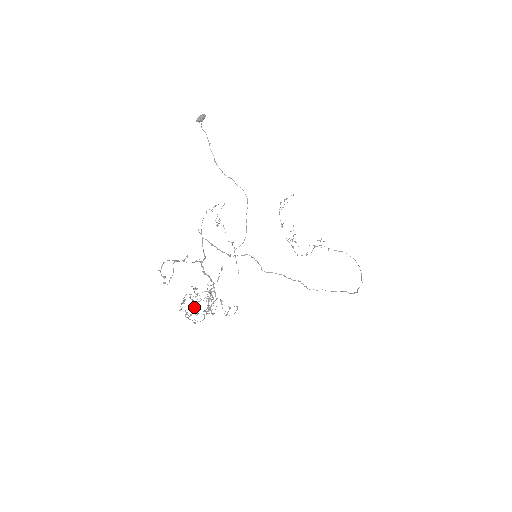
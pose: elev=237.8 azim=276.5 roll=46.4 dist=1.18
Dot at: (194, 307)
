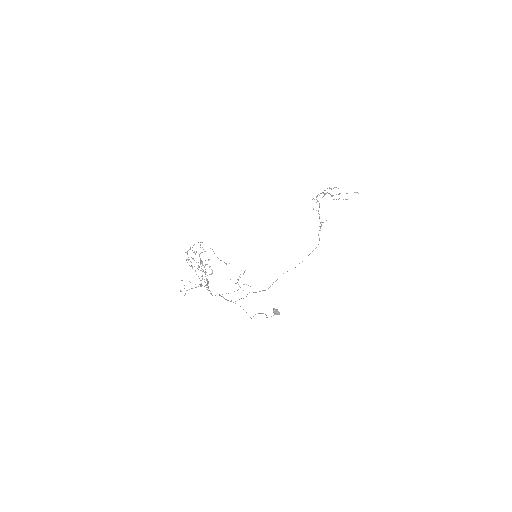
Dot at: occluded
